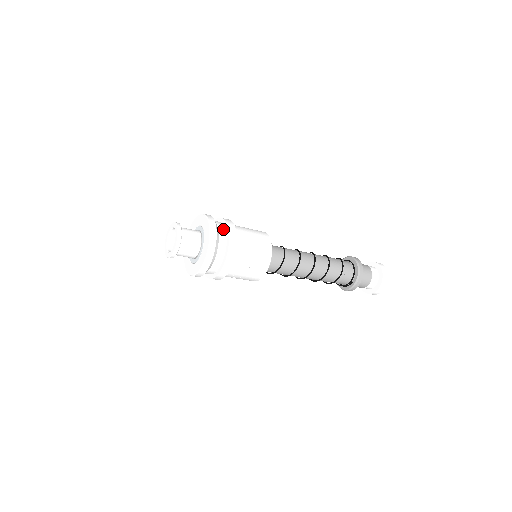
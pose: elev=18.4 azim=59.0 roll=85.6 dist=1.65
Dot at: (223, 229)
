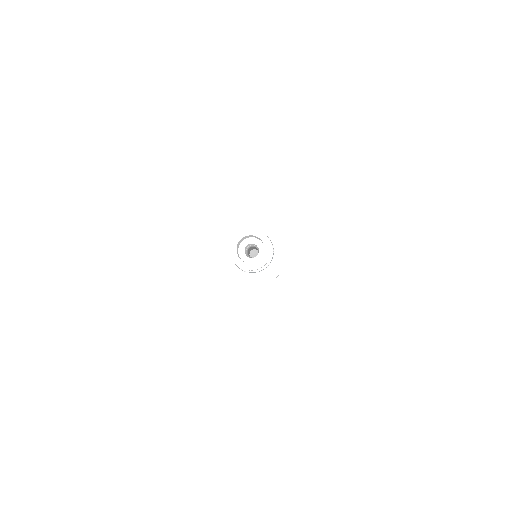
Dot at: occluded
